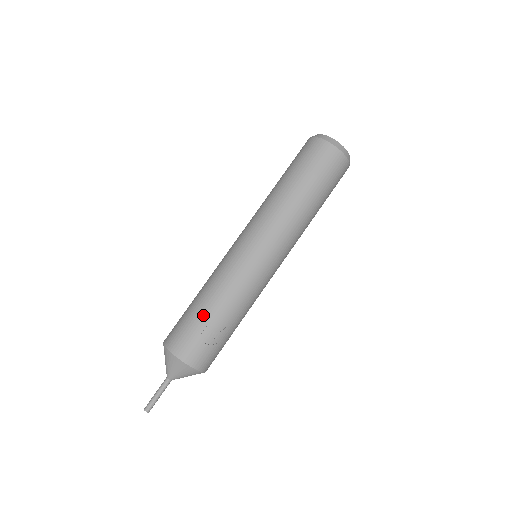
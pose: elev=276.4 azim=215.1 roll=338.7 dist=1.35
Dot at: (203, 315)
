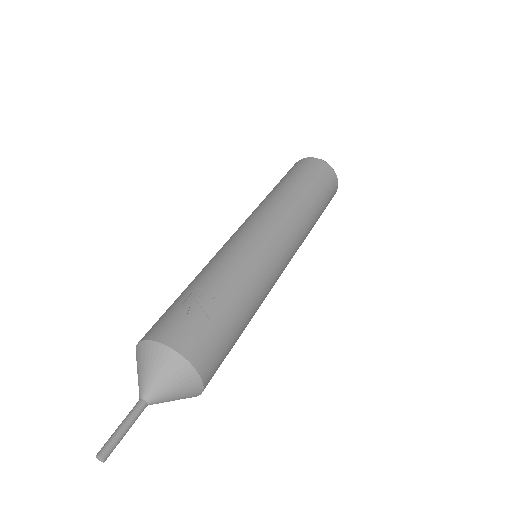
Dot at: (187, 292)
